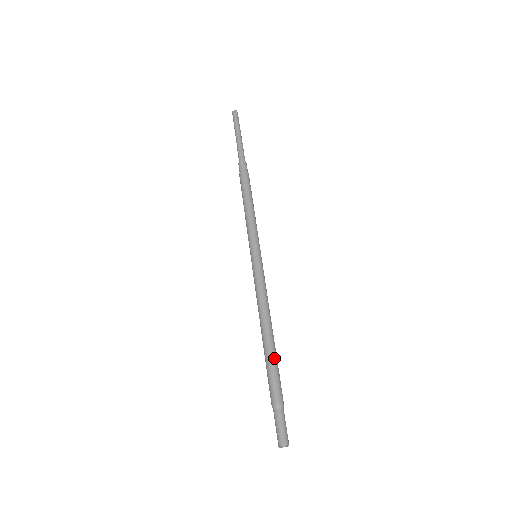
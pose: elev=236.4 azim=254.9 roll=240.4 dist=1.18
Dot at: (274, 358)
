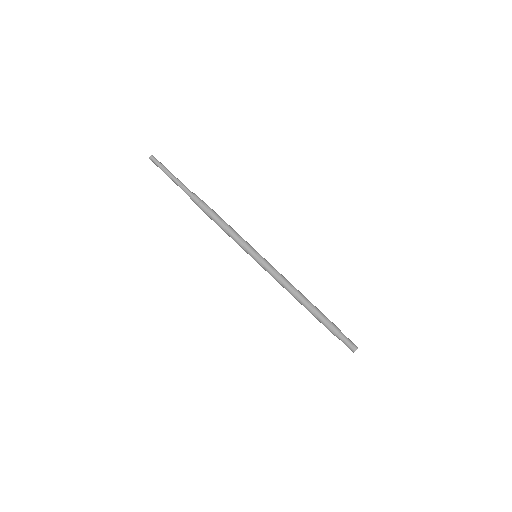
Dot at: (316, 310)
